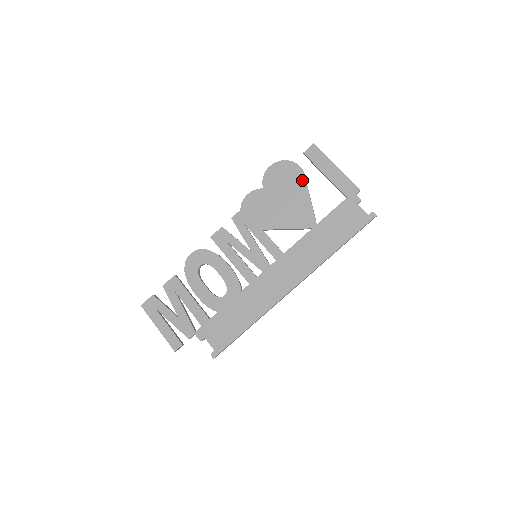
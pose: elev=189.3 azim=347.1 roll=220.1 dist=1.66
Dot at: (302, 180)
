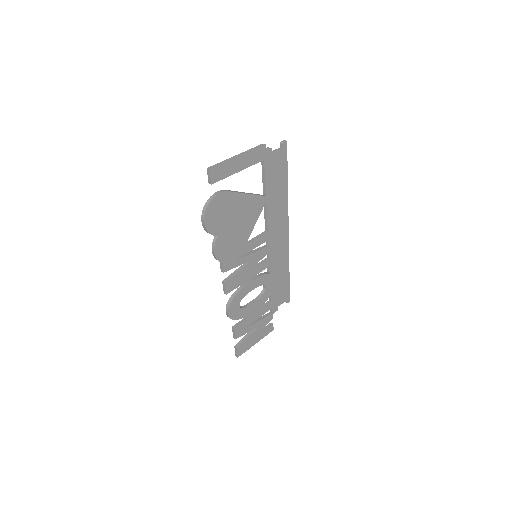
Dot at: (232, 196)
